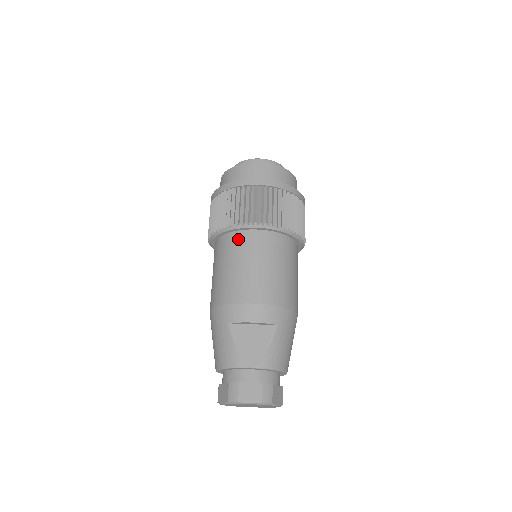
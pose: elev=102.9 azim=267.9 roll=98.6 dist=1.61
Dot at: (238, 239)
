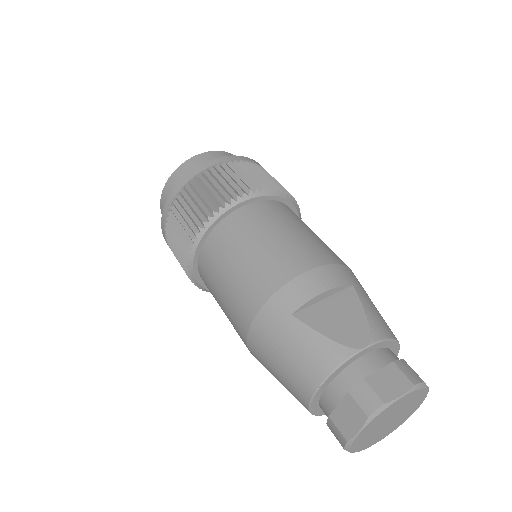
Dot at: (233, 223)
